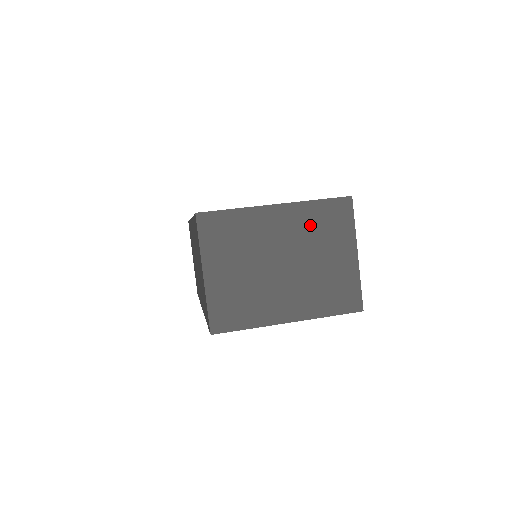
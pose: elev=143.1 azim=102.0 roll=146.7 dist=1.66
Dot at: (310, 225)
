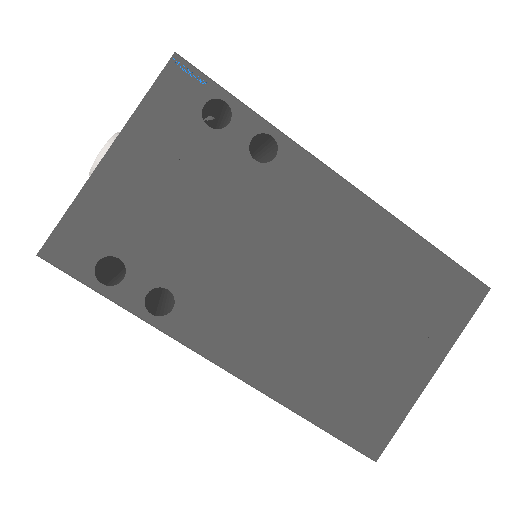
Dot at: occluded
